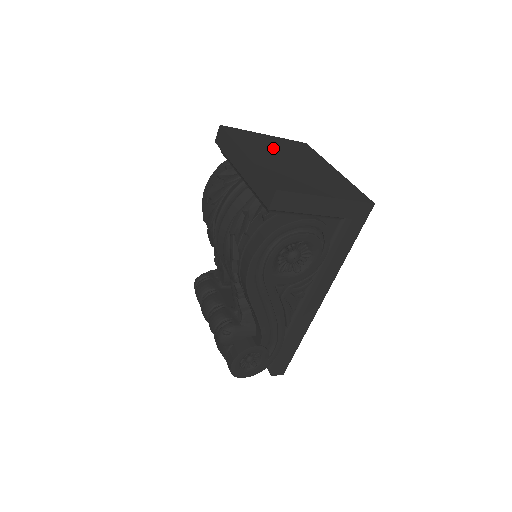
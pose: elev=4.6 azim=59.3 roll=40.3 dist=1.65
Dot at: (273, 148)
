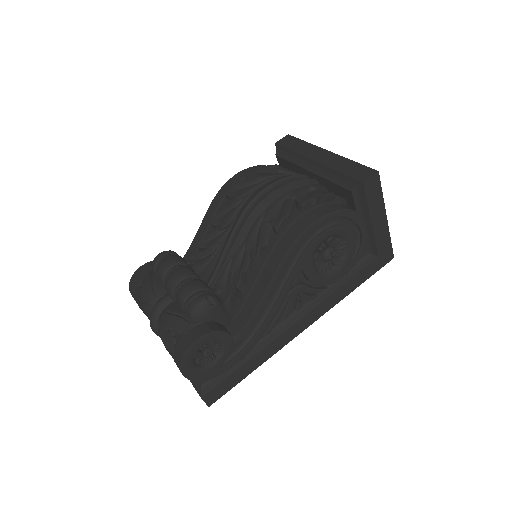
Dot at: occluded
